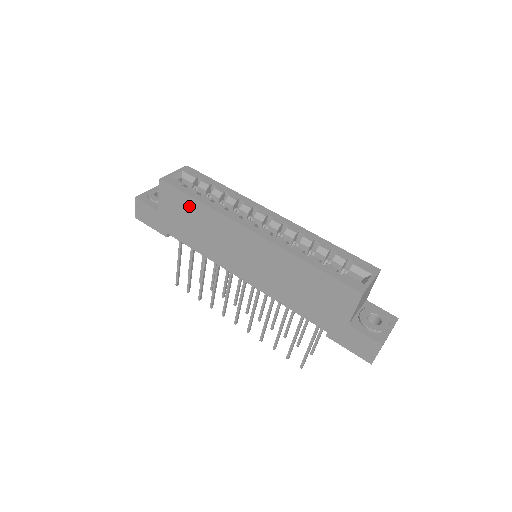
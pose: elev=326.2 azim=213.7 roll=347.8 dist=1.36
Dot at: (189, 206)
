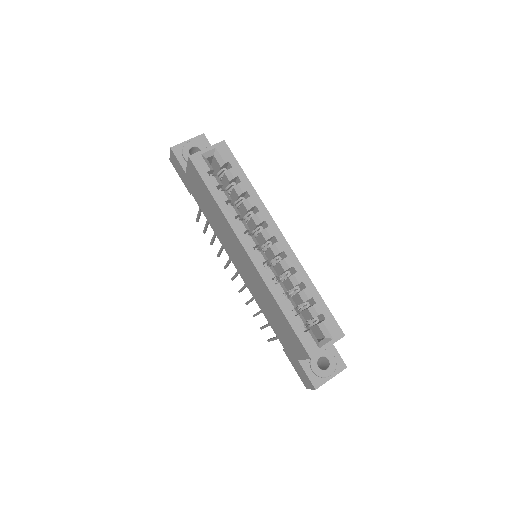
Dot at: (207, 195)
